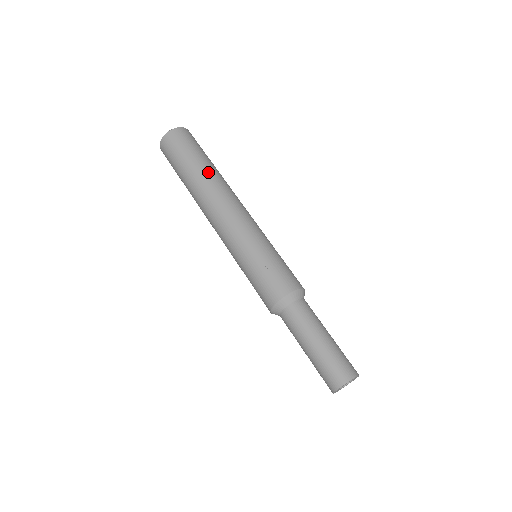
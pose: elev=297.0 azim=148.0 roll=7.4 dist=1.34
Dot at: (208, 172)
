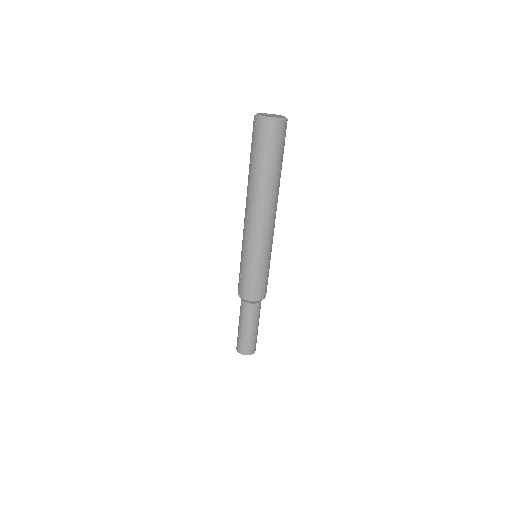
Dot at: (256, 182)
